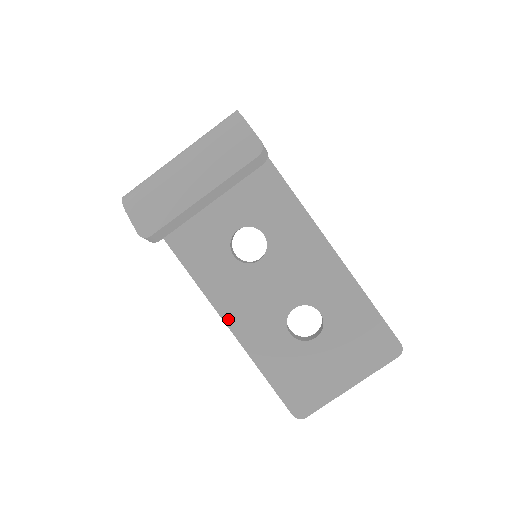
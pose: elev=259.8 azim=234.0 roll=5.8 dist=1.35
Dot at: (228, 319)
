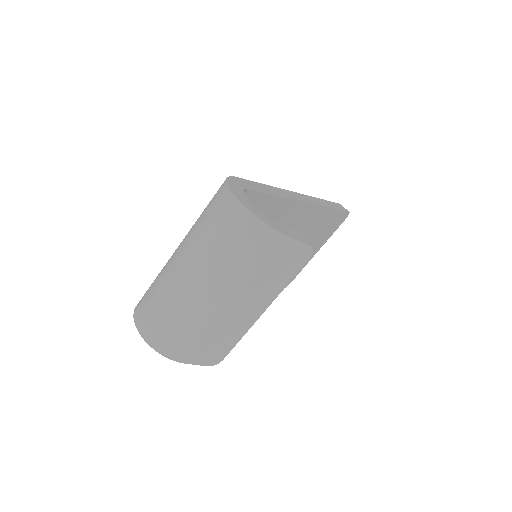
Dot at: occluded
